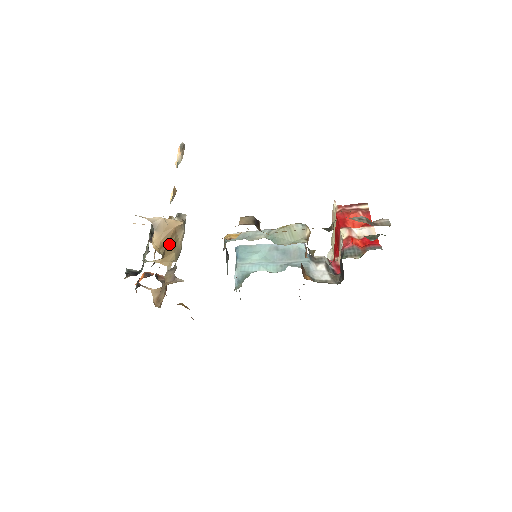
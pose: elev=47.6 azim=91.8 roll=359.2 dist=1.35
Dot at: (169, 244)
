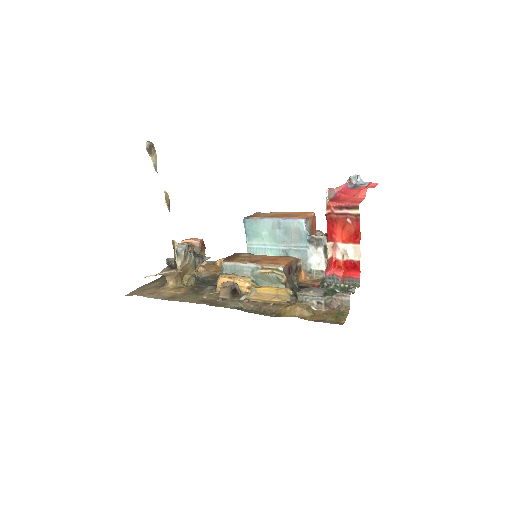
Dot at: (182, 274)
